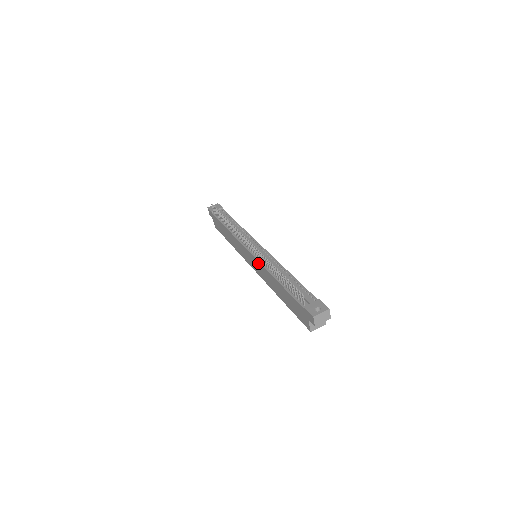
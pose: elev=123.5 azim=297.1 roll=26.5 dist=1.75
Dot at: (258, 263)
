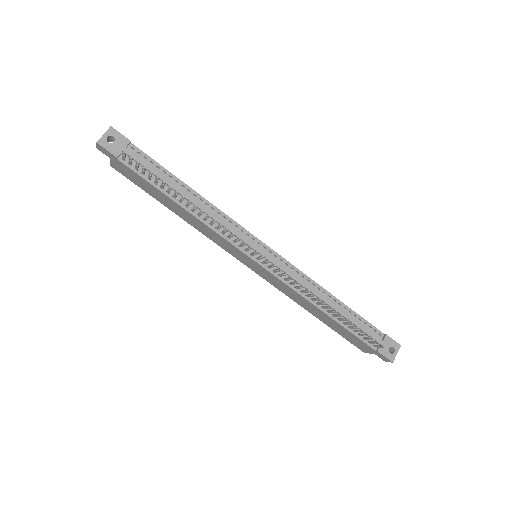
Dot at: (280, 281)
